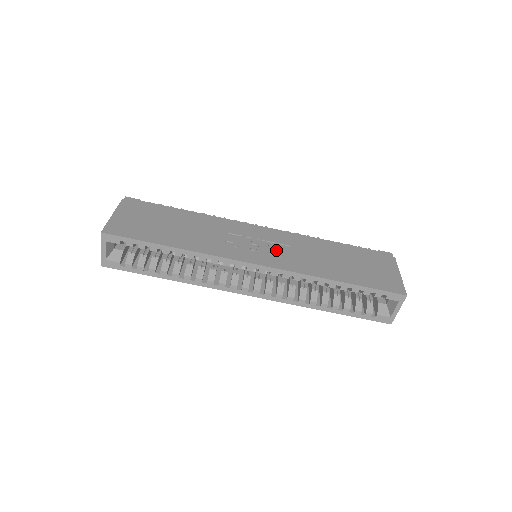
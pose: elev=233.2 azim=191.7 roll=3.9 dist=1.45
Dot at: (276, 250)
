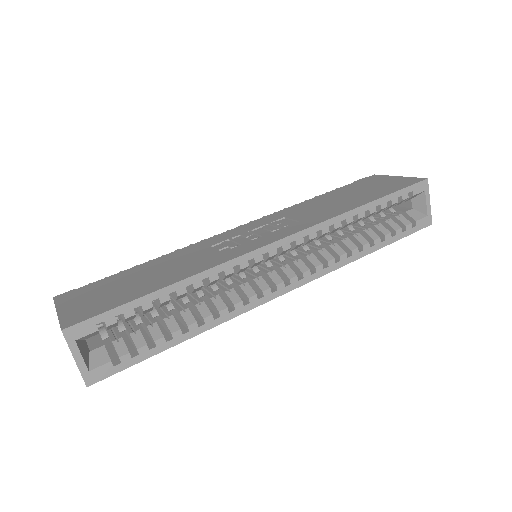
Dot at: (276, 226)
